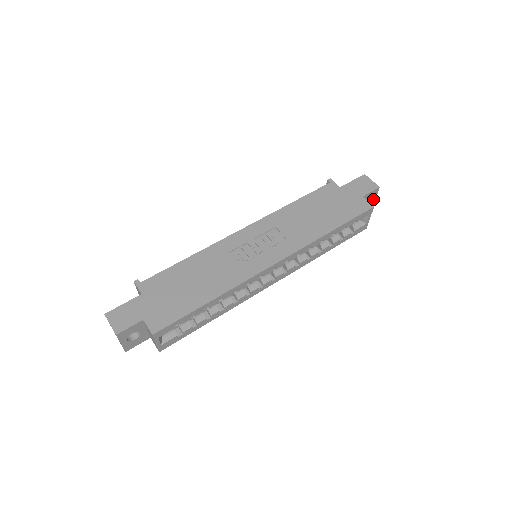
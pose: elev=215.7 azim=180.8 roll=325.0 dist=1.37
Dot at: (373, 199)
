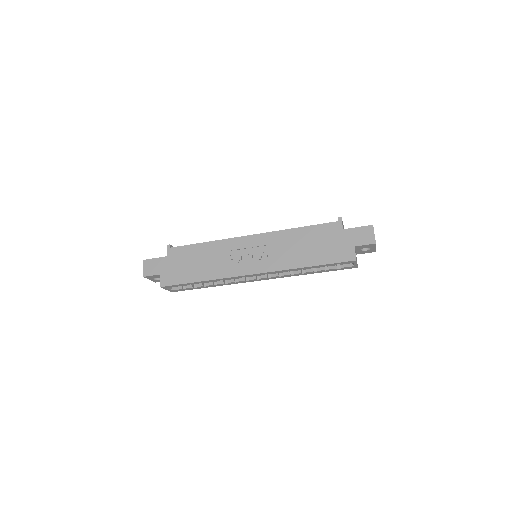
Dot at: (373, 248)
